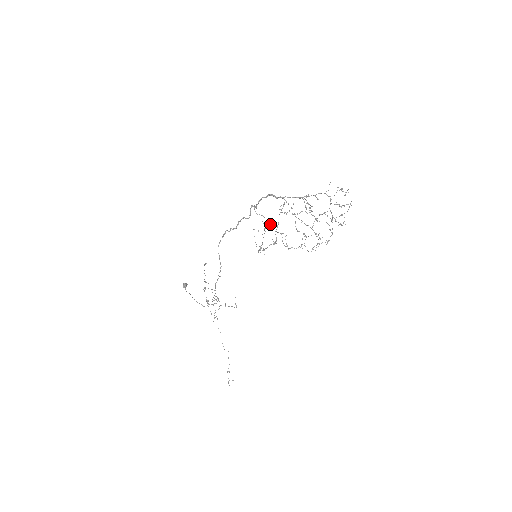
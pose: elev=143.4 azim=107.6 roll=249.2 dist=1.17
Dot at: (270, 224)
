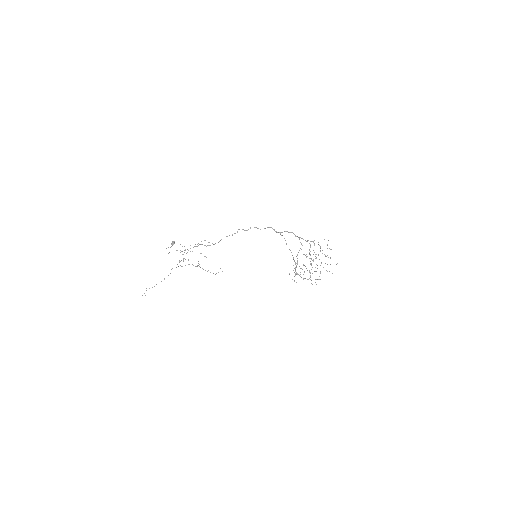
Dot at: occluded
